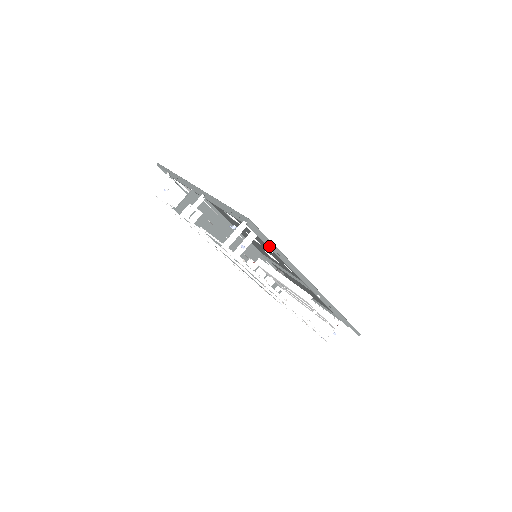
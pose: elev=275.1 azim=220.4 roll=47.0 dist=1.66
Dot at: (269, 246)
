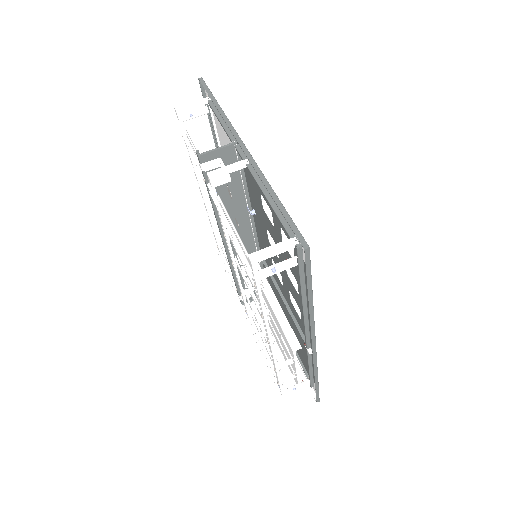
Dot at: (302, 281)
